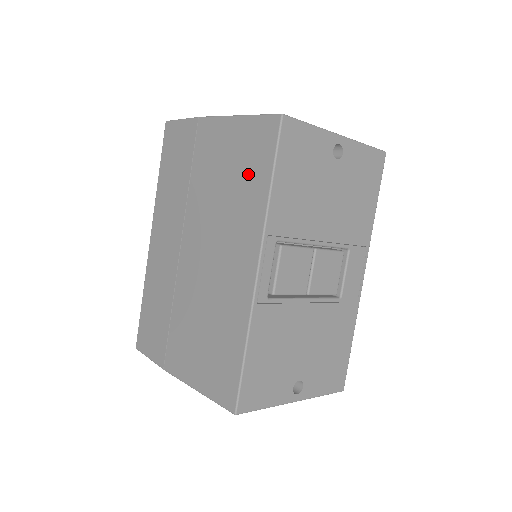
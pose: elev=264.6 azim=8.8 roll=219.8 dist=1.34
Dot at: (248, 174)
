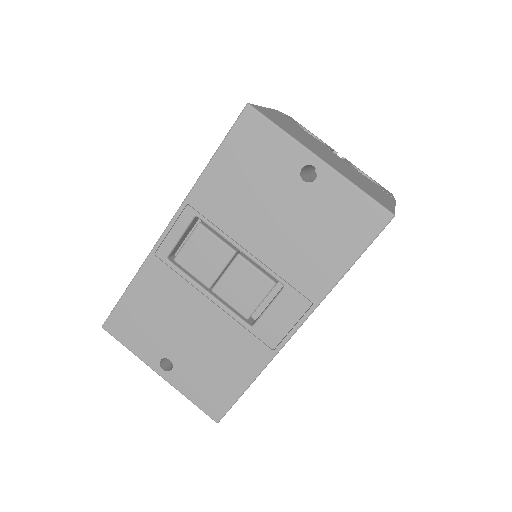
Dot at: occluded
